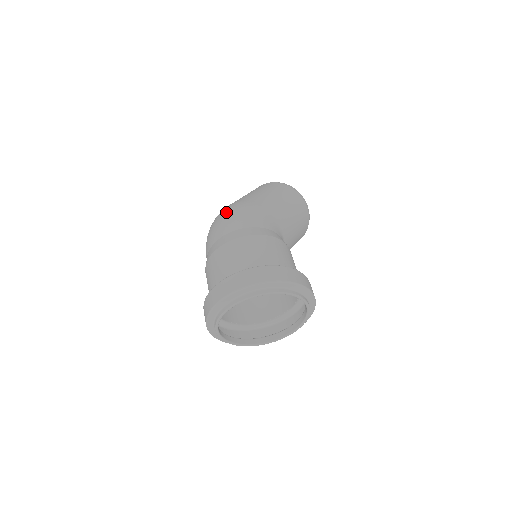
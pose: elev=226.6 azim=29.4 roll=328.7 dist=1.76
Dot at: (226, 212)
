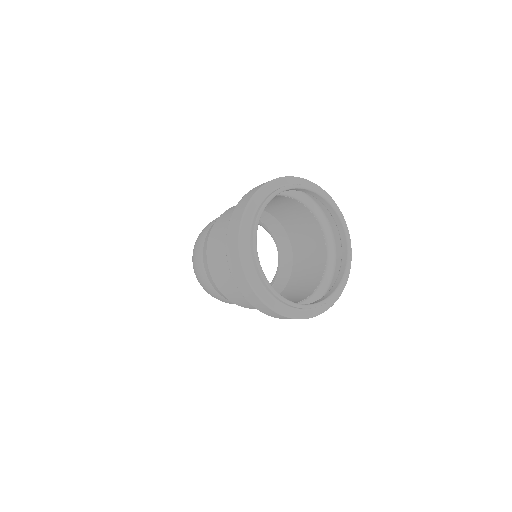
Dot at: occluded
